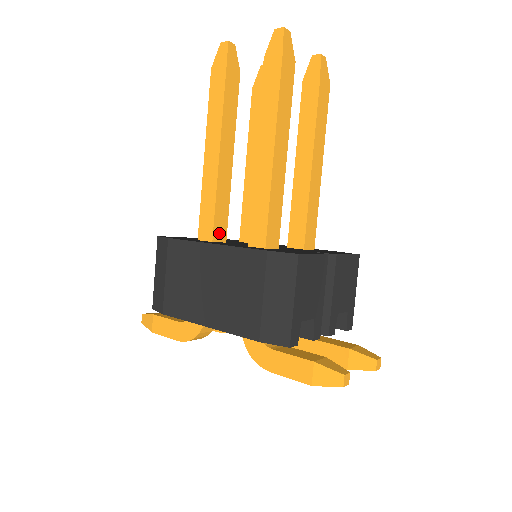
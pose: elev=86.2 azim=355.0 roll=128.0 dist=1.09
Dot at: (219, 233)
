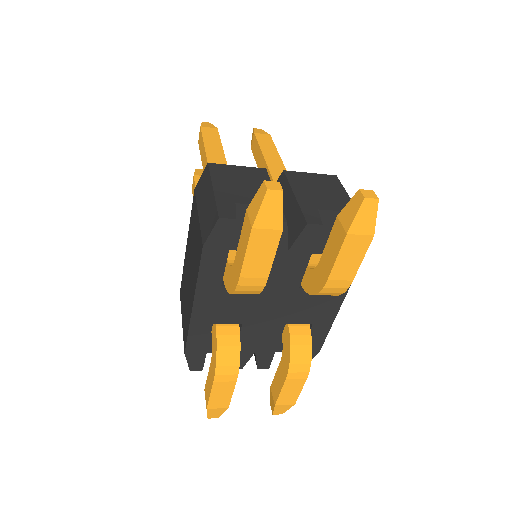
Dot at: occluded
